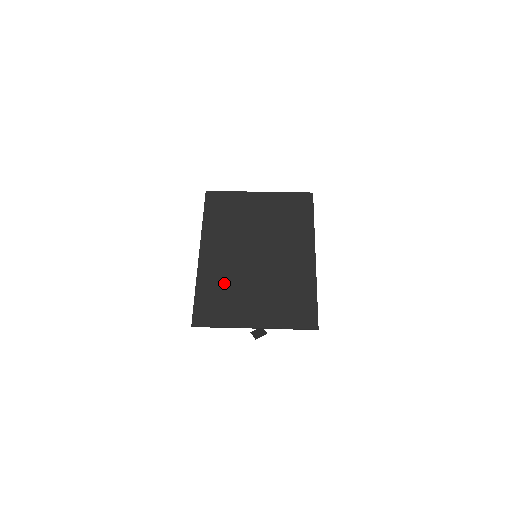
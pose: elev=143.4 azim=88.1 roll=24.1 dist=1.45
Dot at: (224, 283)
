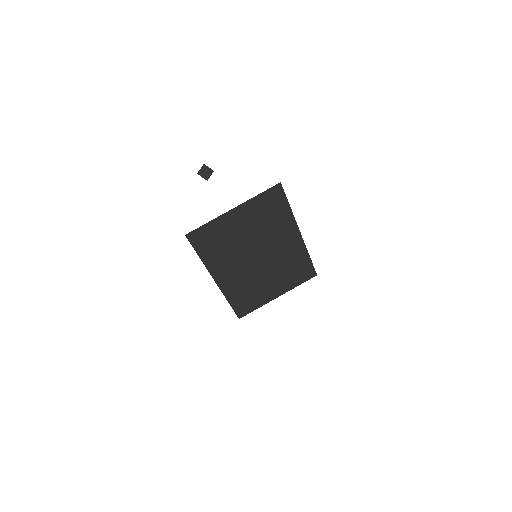
Dot at: (245, 288)
